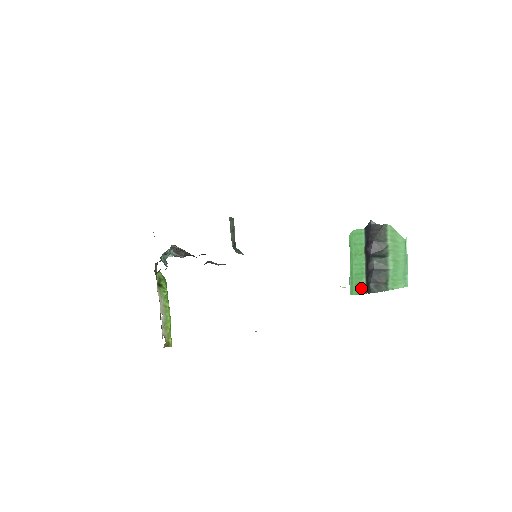
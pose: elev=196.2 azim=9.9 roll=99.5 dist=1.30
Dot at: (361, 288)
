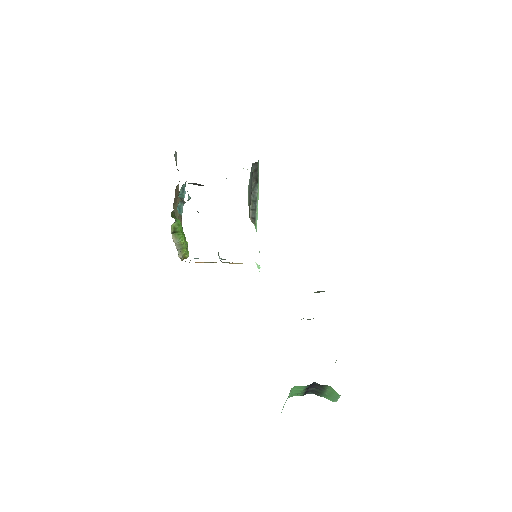
Dot at: (298, 395)
